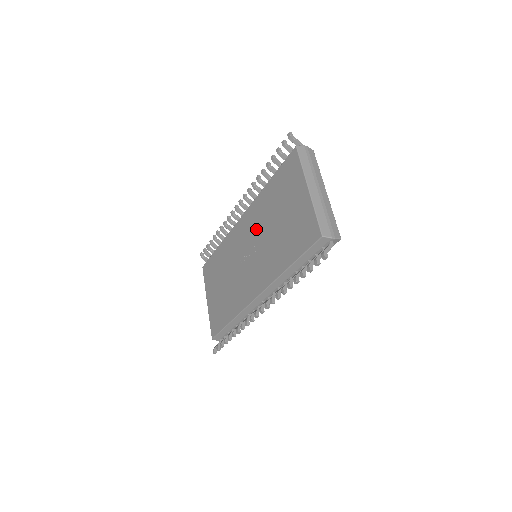
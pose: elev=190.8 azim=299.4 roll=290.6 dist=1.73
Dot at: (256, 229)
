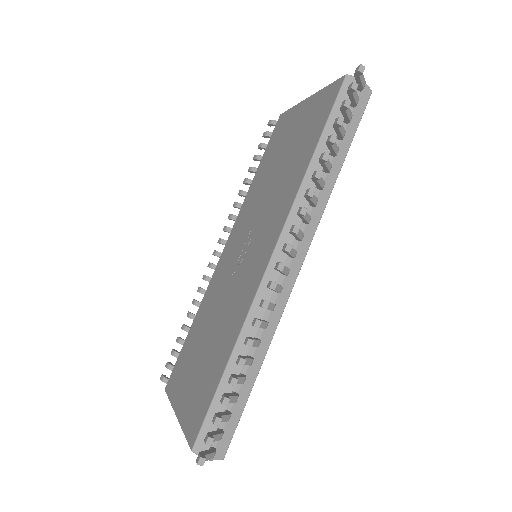
Dot at: (249, 217)
